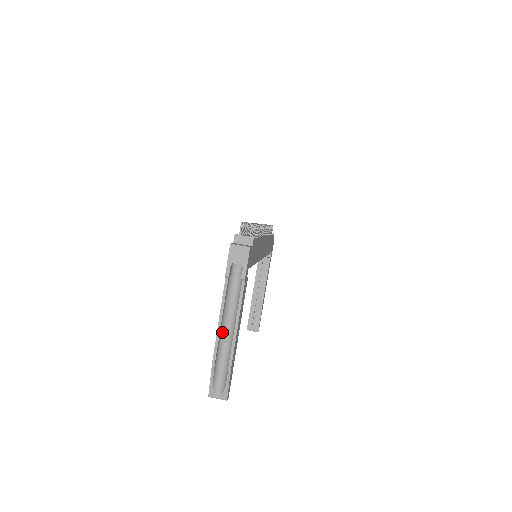
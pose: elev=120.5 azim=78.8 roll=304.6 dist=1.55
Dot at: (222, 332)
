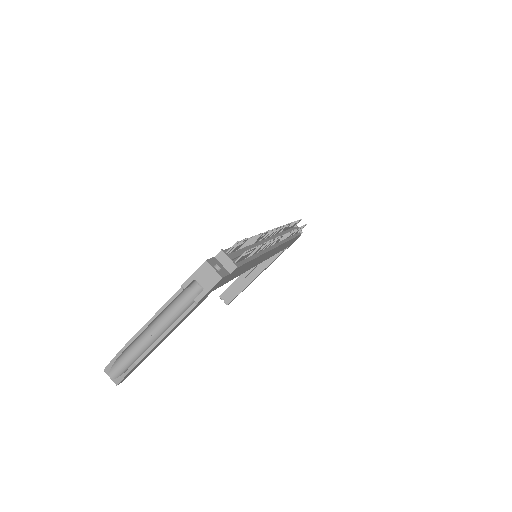
Dot at: (149, 328)
